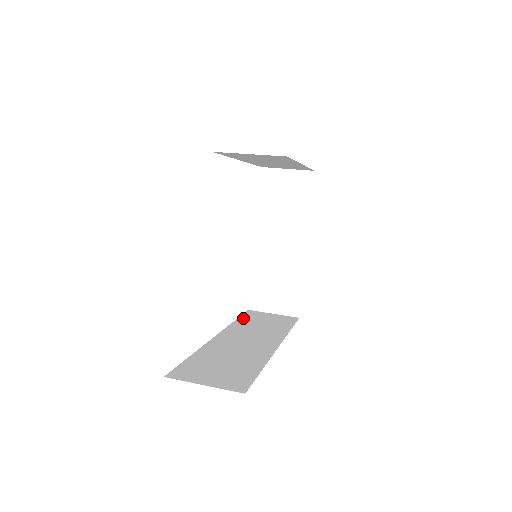
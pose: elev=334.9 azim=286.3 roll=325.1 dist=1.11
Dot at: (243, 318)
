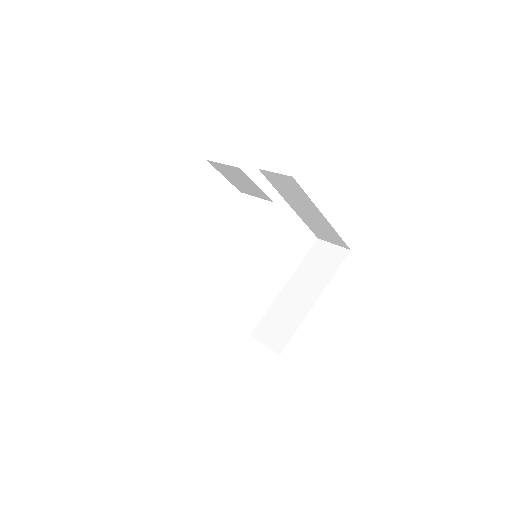
Dot at: occluded
